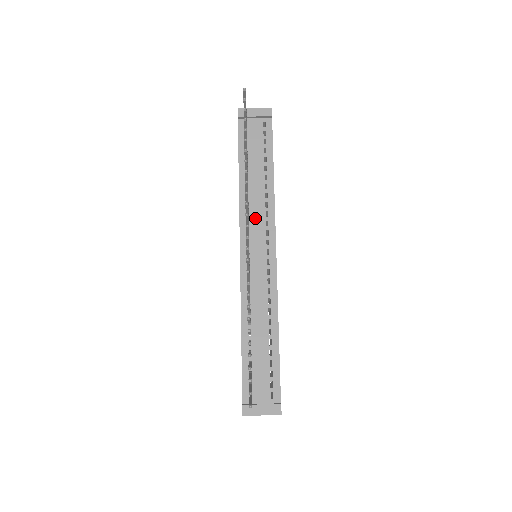
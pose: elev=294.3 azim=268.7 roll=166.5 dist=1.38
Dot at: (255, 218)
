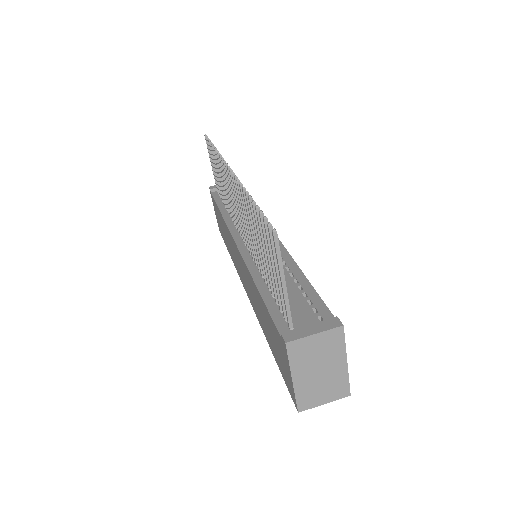
Dot at: occluded
